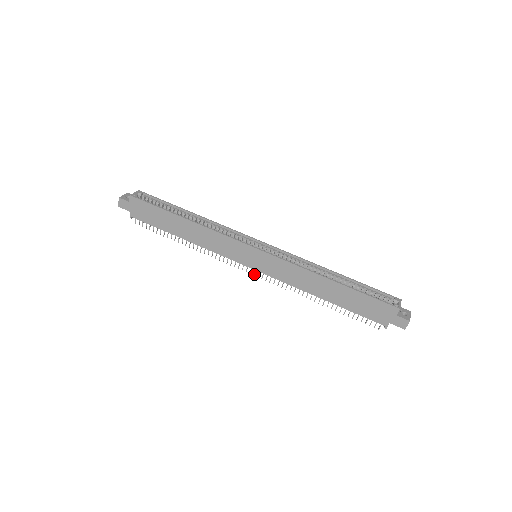
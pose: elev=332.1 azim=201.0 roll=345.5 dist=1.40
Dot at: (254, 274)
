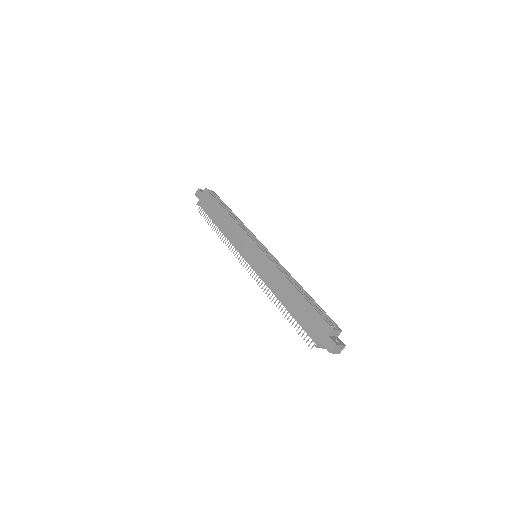
Dot at: (247, 269)
